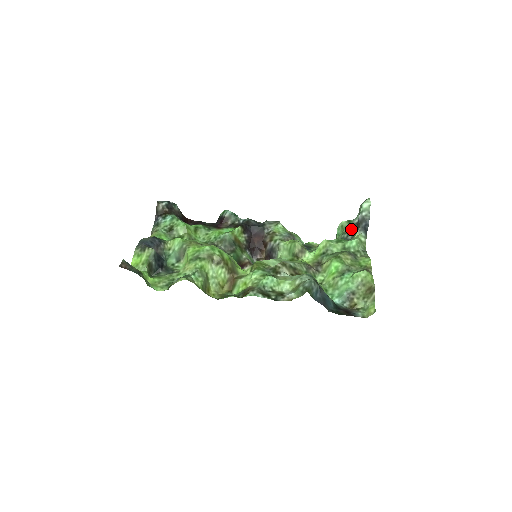
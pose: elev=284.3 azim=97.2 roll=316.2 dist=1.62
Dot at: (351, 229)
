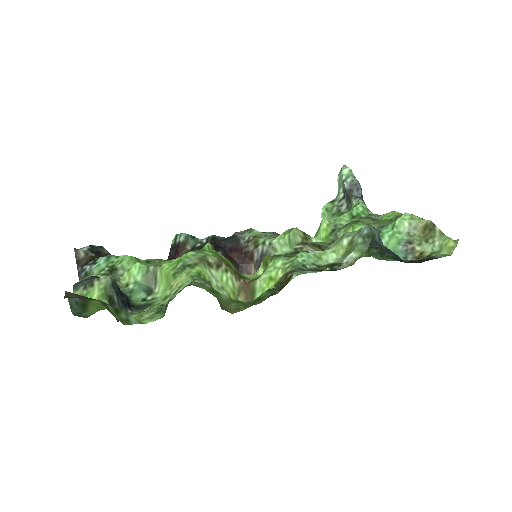
Dot at: (340, 206)
